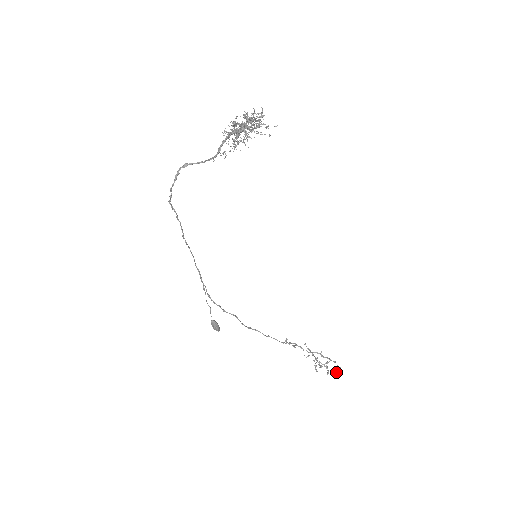
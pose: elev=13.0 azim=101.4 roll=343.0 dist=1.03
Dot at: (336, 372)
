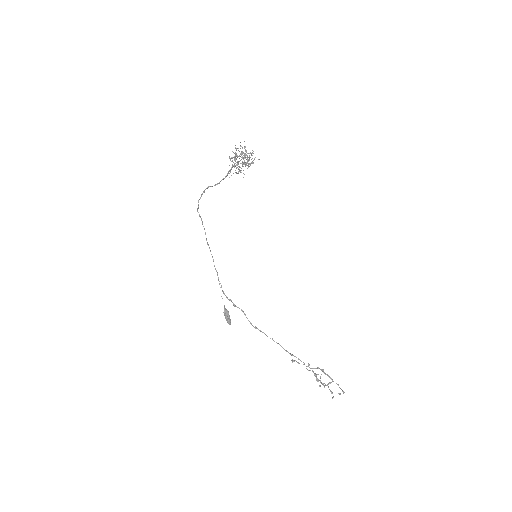
Dot at: occluded
